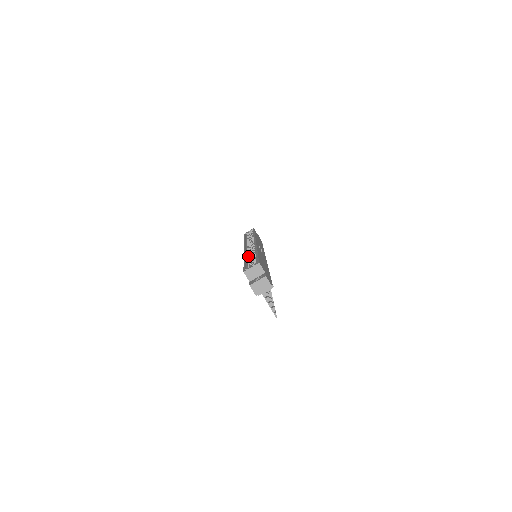
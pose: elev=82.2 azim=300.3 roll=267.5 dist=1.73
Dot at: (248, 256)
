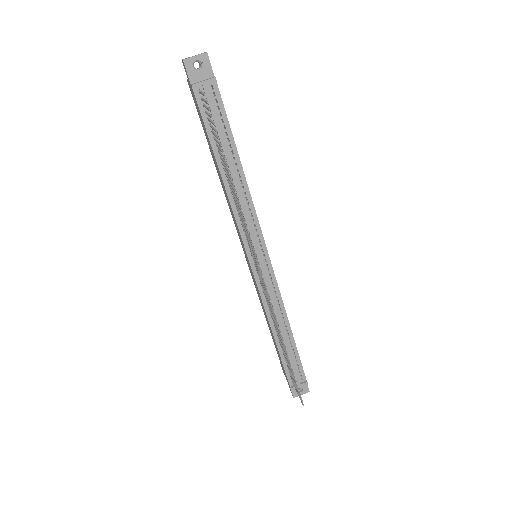
Dot at: occluded
